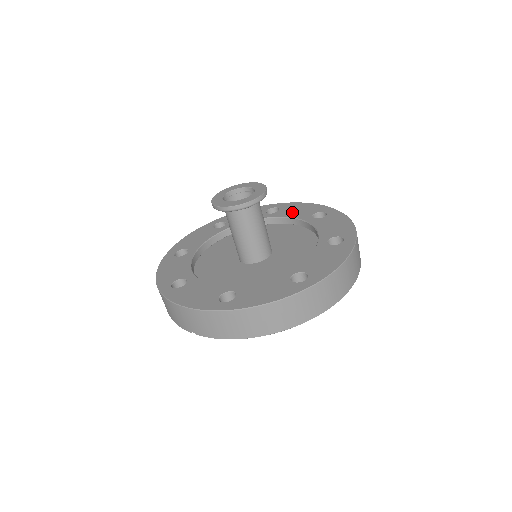
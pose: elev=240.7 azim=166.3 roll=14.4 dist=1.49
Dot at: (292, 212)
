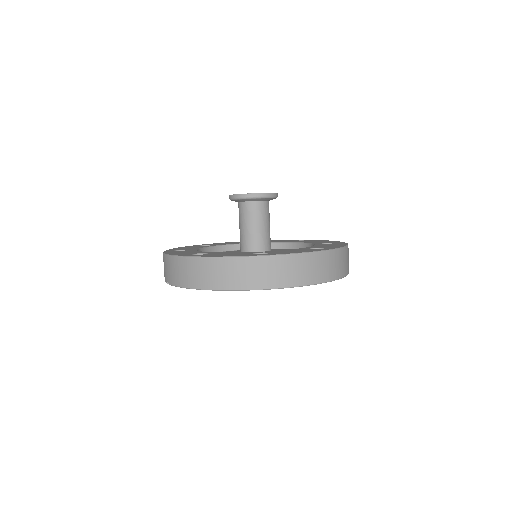
Dot at: (311, 241)
